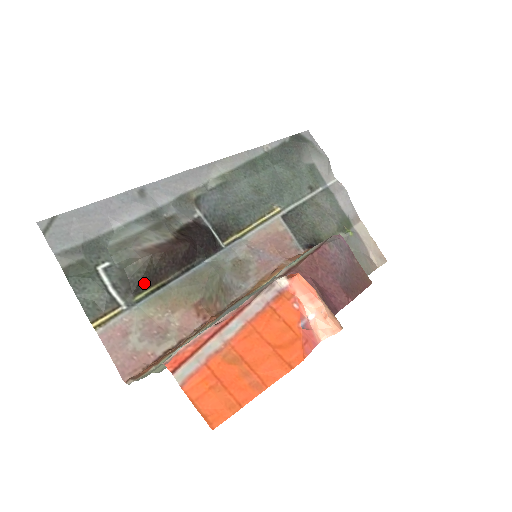
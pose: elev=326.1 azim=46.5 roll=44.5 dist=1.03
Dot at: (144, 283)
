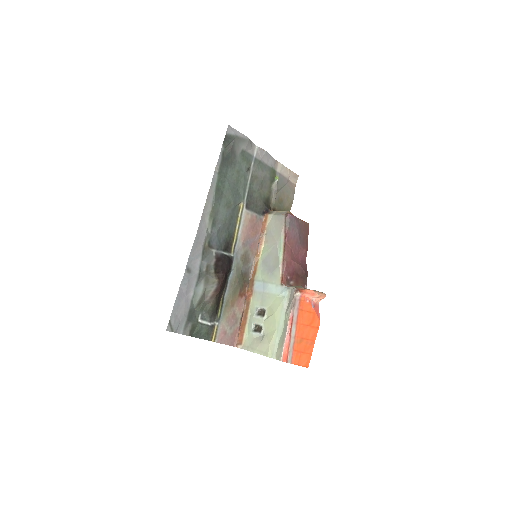
Dot at: (217, 308)
